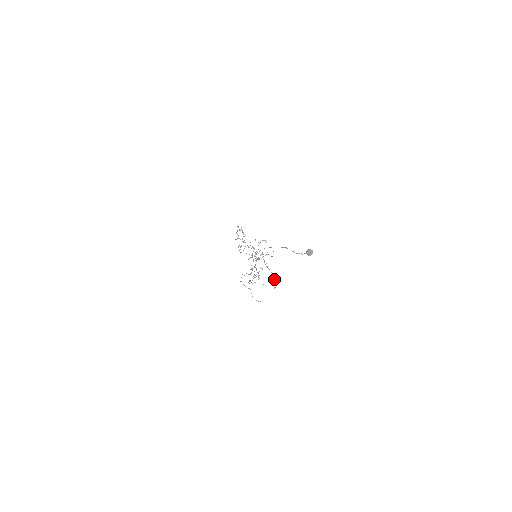
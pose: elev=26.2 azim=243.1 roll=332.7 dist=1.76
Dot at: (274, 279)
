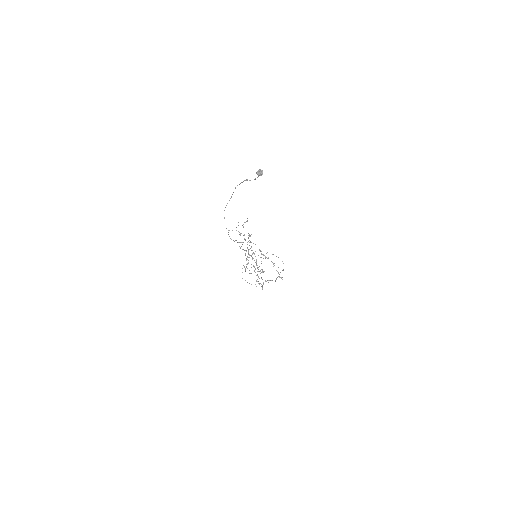
Dot at: occluded
